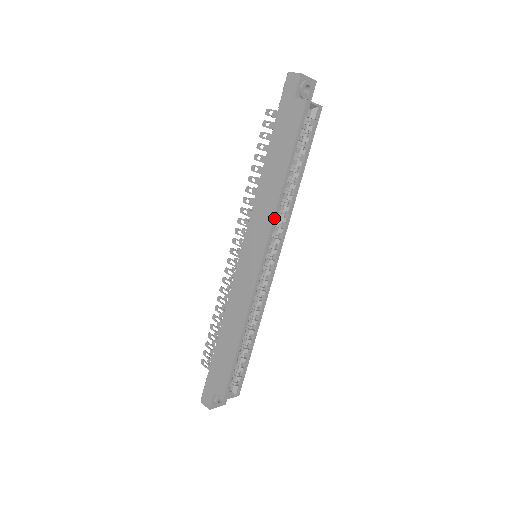
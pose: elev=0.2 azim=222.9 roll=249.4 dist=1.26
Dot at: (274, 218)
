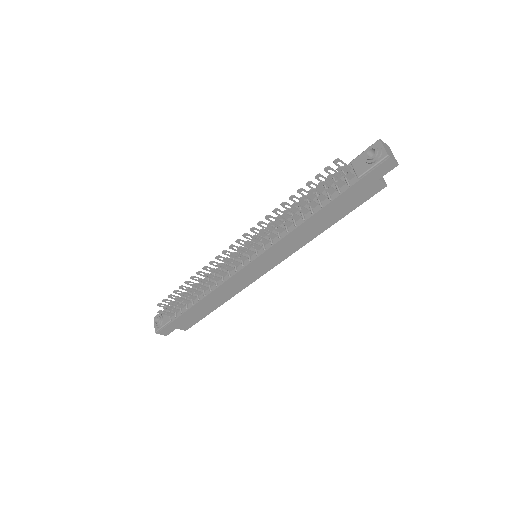
Dot at: occluded
